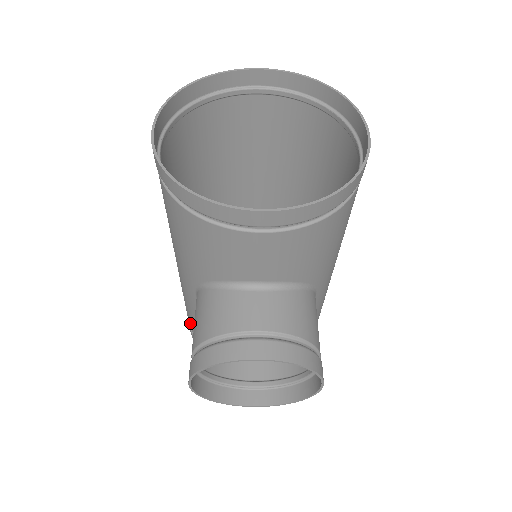
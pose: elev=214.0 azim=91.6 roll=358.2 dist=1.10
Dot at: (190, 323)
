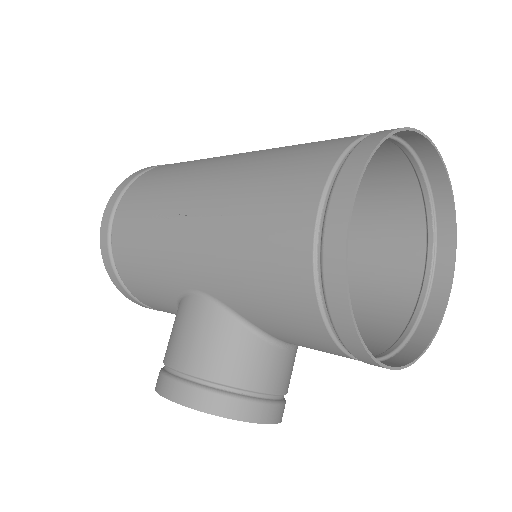
Dot at: (122, 251)
